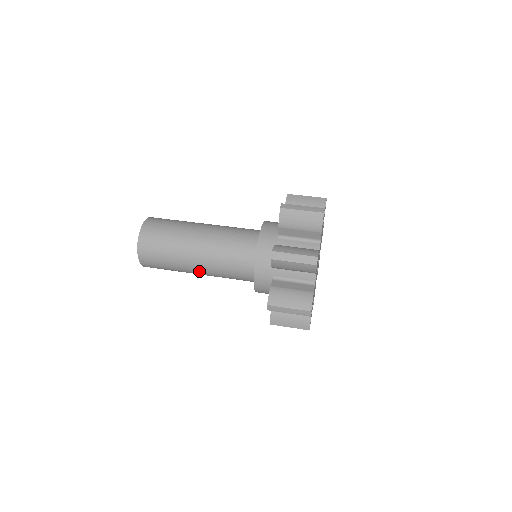
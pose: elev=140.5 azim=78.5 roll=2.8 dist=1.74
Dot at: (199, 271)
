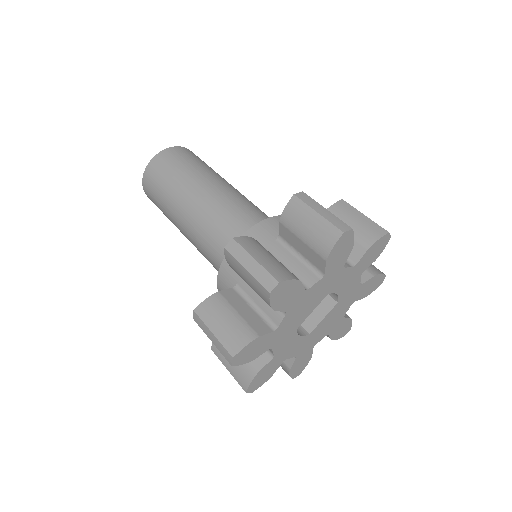
Dot at: (188, 209)
